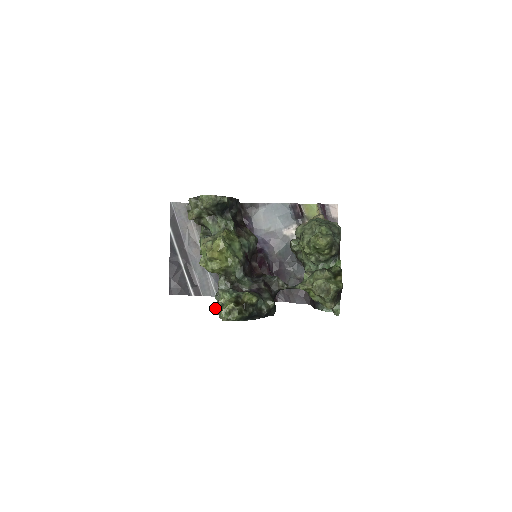
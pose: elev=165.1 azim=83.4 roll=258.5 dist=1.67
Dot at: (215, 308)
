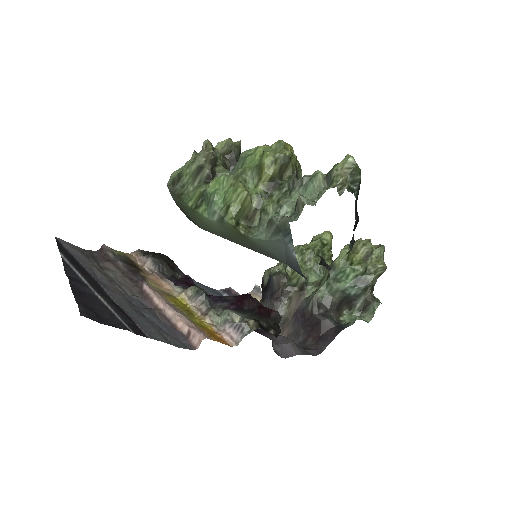
Dot at: (303, 197)
